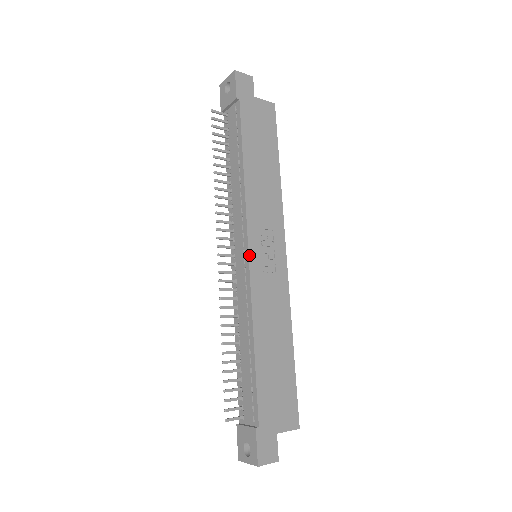
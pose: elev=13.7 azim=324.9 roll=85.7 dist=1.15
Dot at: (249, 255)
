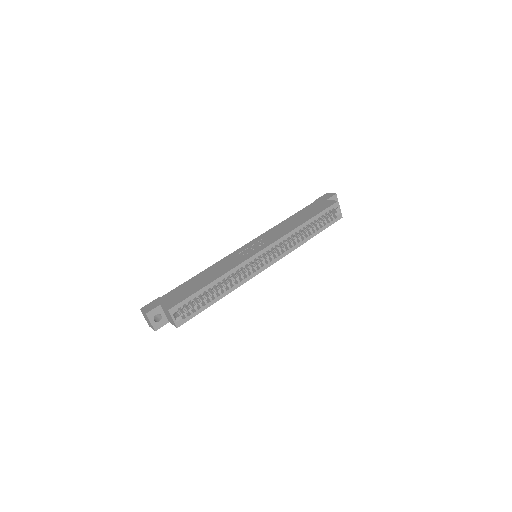
Dot at: (244, 246)
